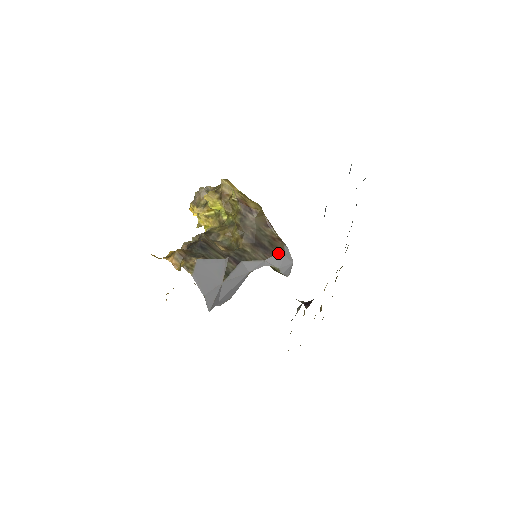
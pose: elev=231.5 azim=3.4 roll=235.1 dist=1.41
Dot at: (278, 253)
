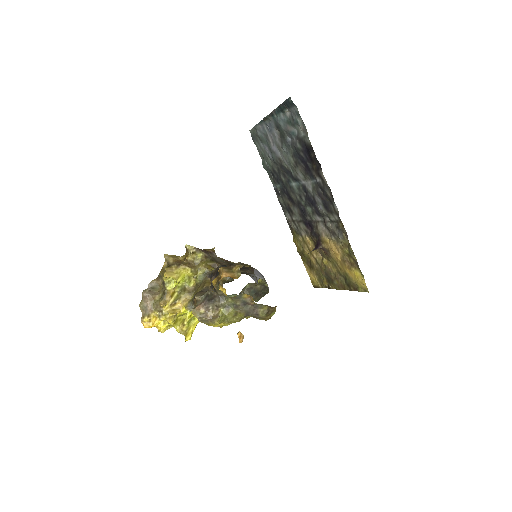
Dot at: (253, 268)
